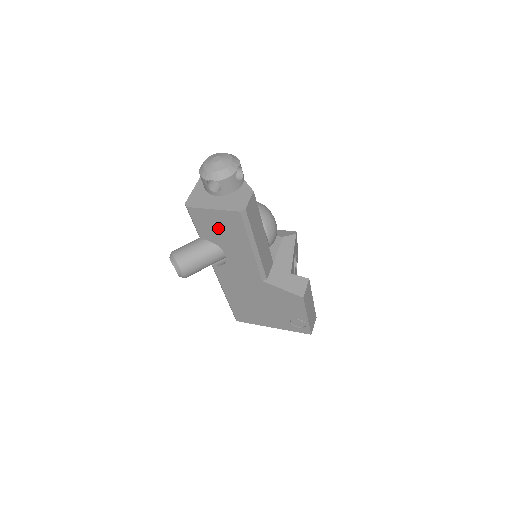
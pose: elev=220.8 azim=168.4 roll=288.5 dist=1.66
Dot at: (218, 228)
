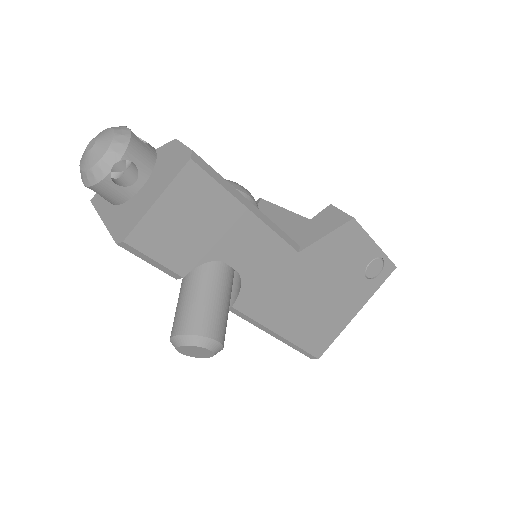
Dot at: (188, 228)
